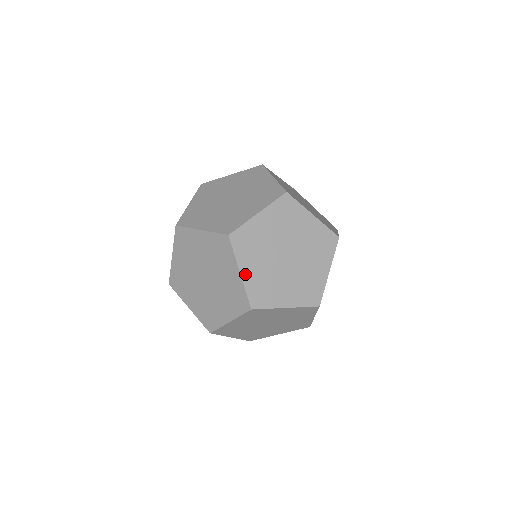
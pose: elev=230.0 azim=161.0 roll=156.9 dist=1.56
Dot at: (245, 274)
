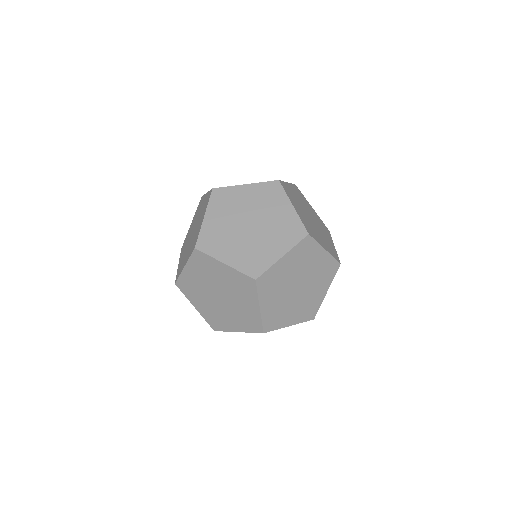
Dot at: (229, 261)
